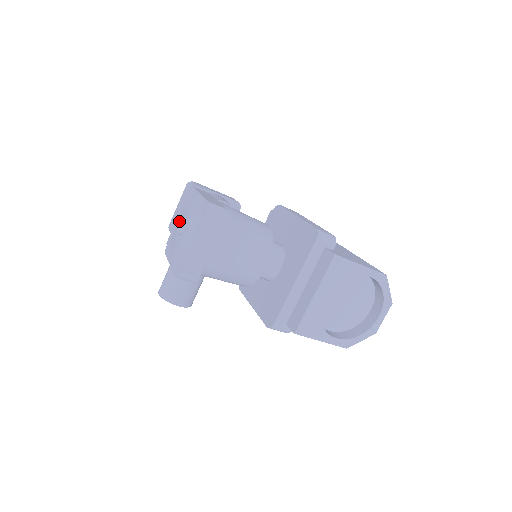
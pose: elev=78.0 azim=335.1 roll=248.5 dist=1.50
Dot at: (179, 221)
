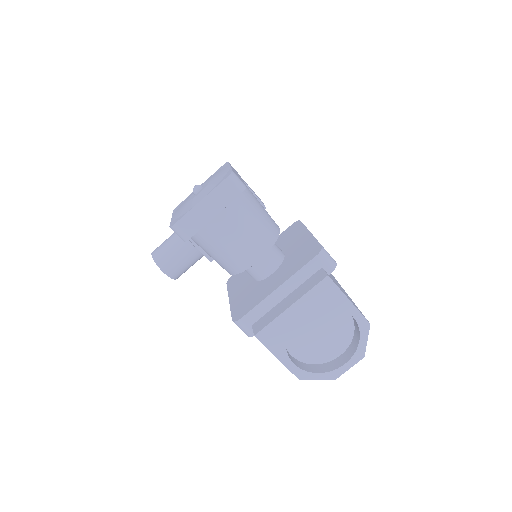
Dot at: occluded
